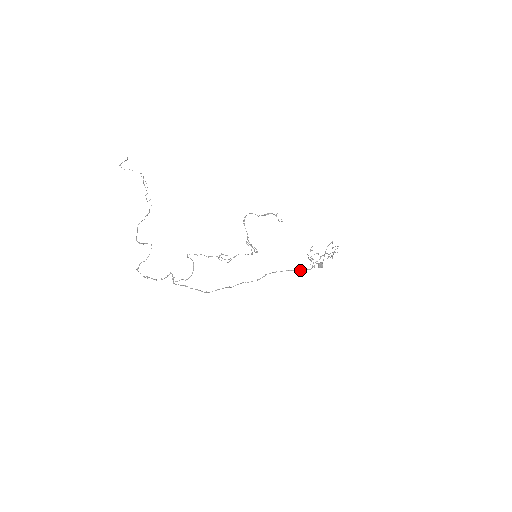
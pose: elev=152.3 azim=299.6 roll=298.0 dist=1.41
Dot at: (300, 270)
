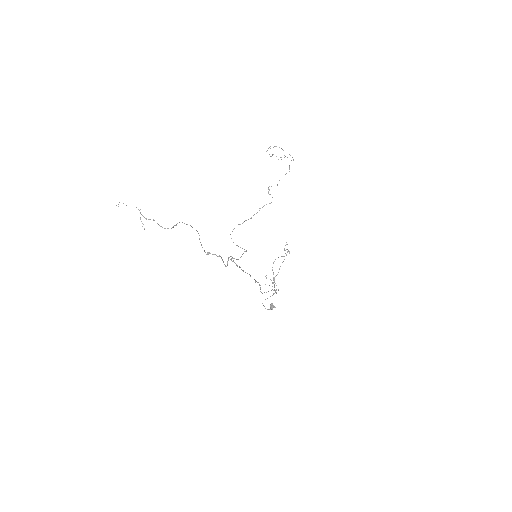
Dot at: (274, 290)
